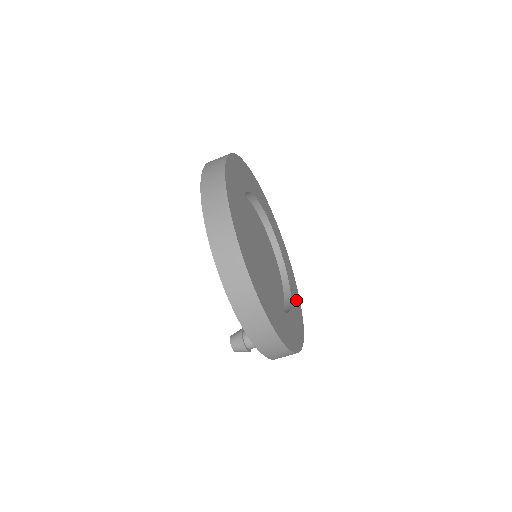
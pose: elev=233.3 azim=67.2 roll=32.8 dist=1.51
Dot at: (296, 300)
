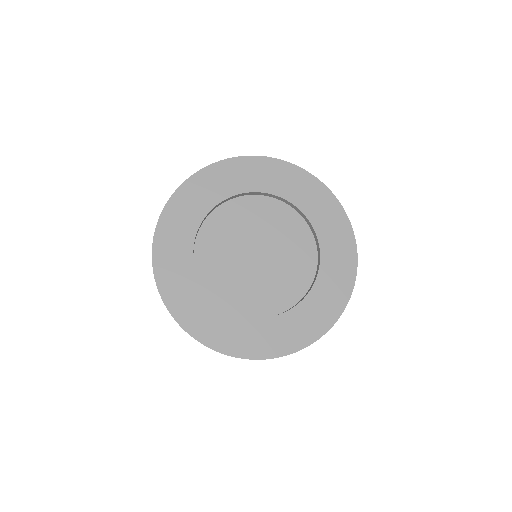
Dot at: (333, 292)
